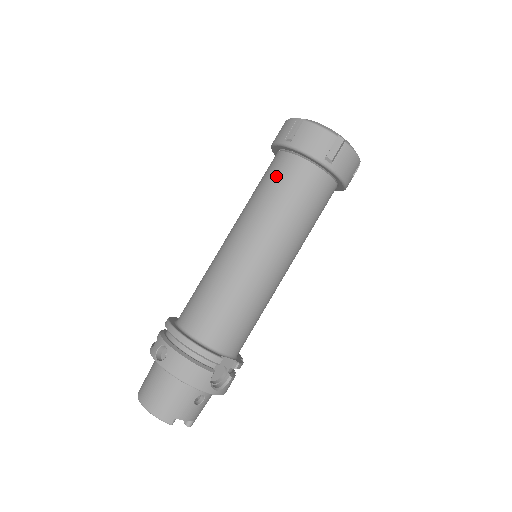
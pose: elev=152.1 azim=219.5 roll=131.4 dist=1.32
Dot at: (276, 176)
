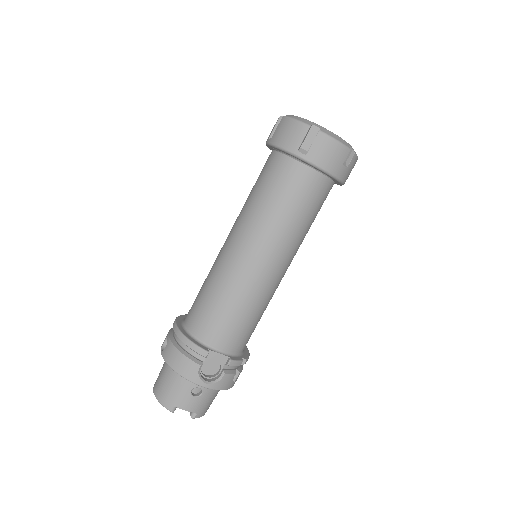
Dot at: (261, 175)
